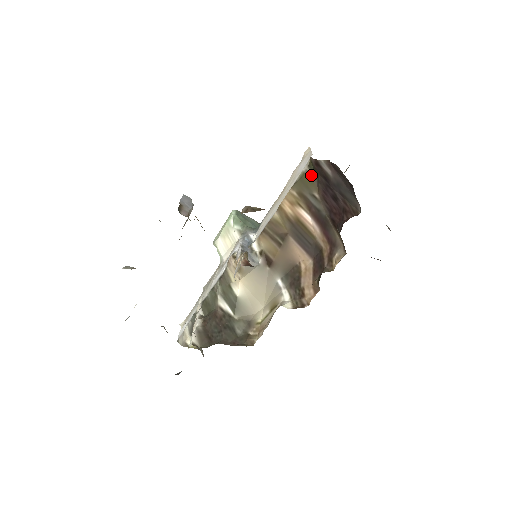
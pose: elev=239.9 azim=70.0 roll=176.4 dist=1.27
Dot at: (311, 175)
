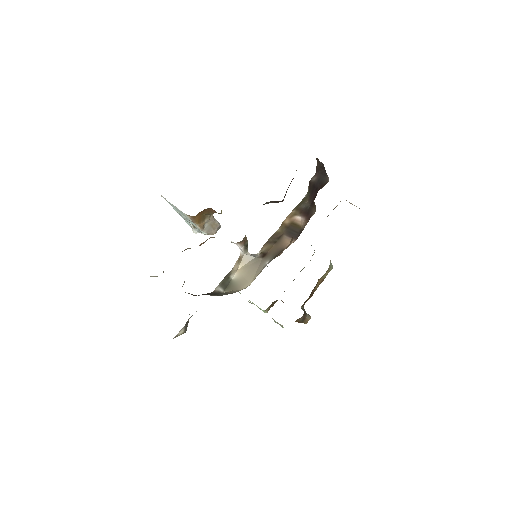
Dot at: (307, 196)
